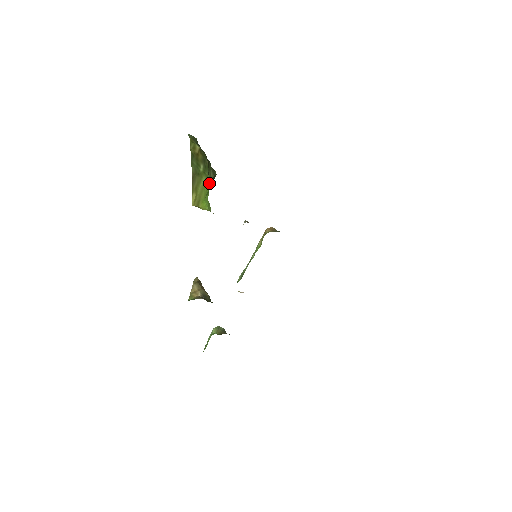
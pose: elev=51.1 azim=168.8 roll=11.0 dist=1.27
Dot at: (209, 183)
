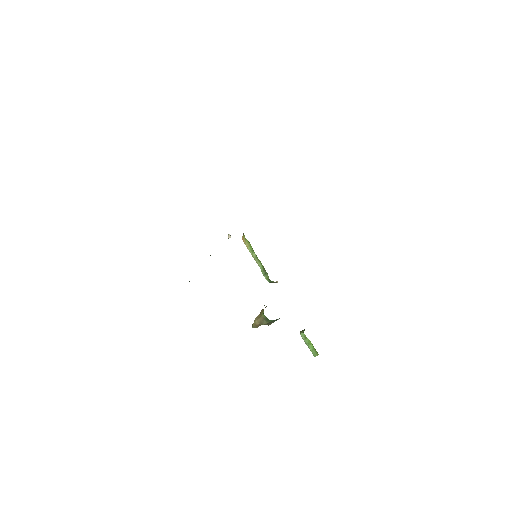
Dot at: occluded
